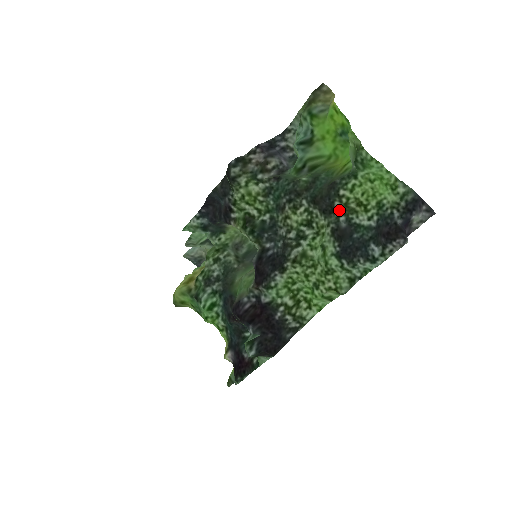
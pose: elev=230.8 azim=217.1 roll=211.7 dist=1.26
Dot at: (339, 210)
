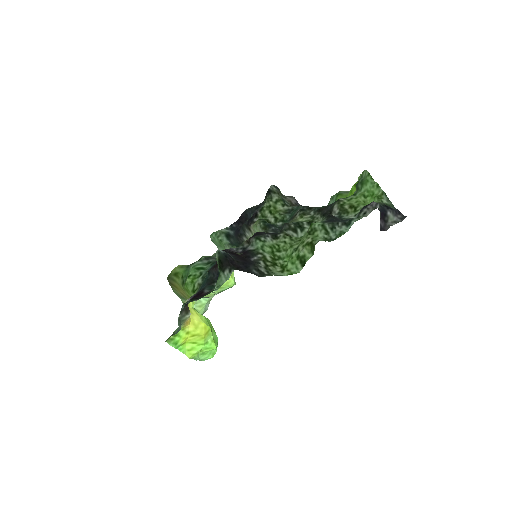
Dot at: (335, 211)
